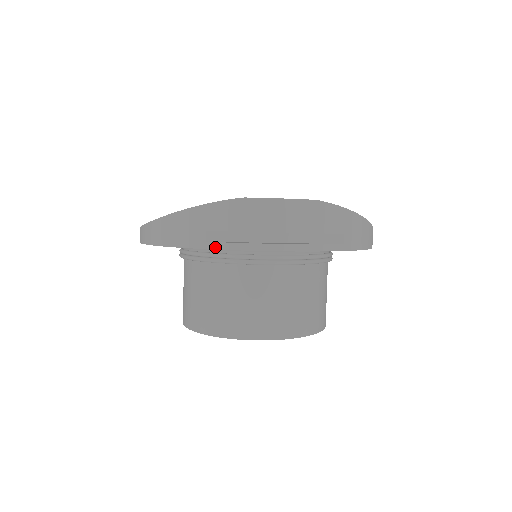
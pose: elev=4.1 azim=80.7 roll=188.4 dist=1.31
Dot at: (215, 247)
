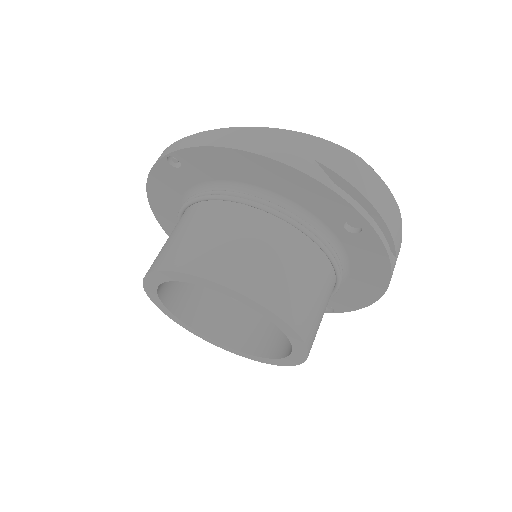
Dot at: (319, 179)
